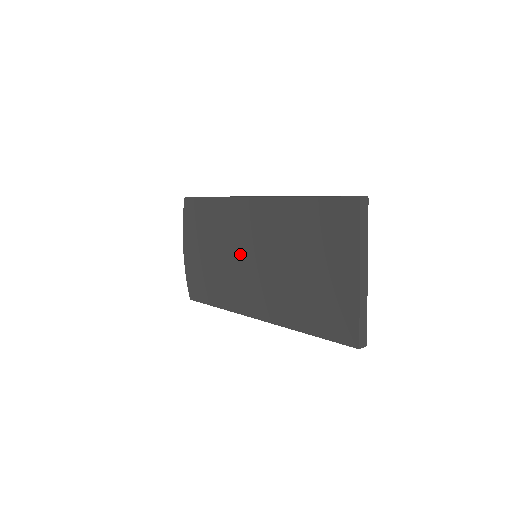
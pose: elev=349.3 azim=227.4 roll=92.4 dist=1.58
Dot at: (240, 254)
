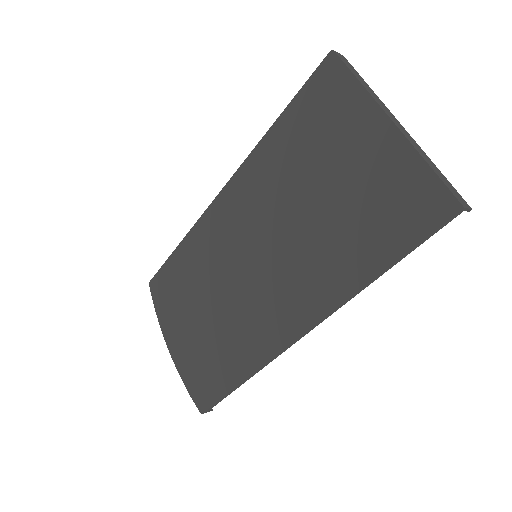
Dot at: (236, 273)
